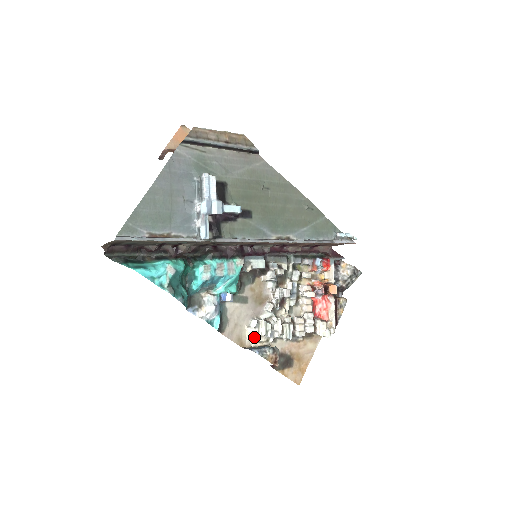
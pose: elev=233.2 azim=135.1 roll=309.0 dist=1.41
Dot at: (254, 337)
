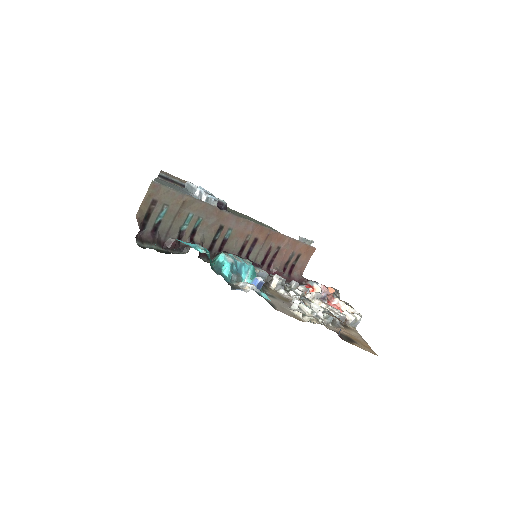
Dot at: (304, 315)
